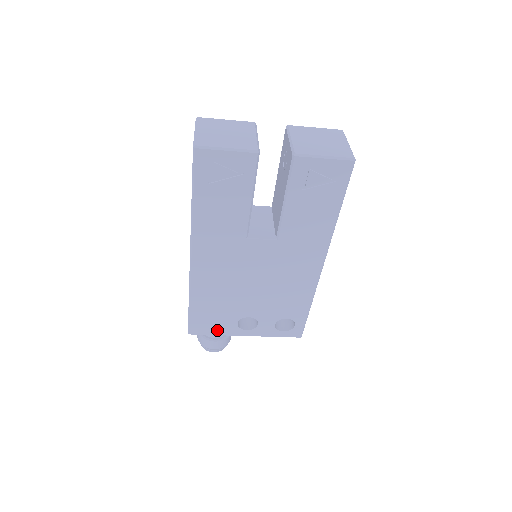
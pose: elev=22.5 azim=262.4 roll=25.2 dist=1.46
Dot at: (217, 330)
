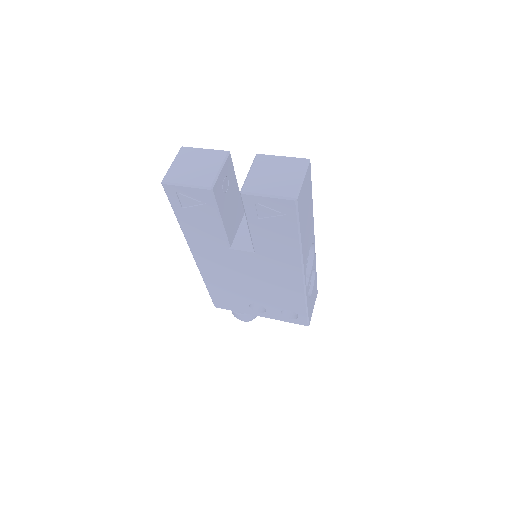
Dot at: (235, 308)
